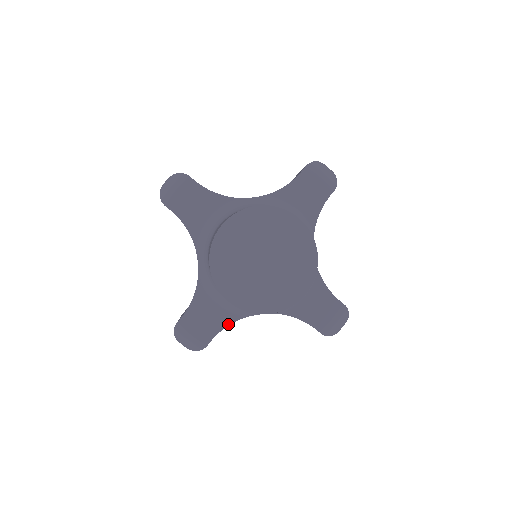
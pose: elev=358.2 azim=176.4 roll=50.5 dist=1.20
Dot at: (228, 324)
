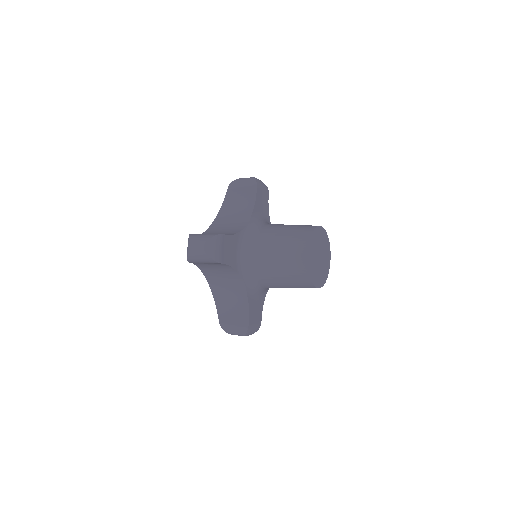
Dot at: (263, 304)
